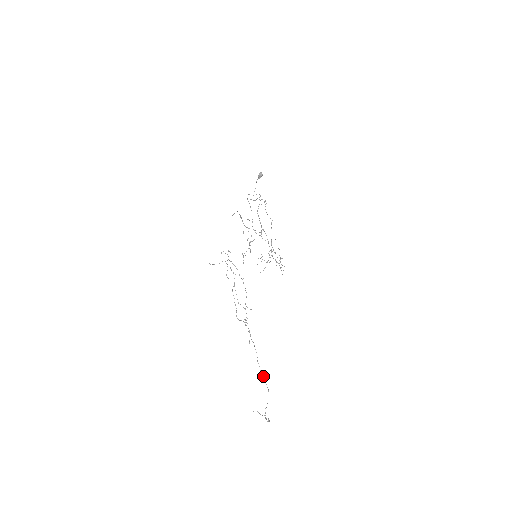
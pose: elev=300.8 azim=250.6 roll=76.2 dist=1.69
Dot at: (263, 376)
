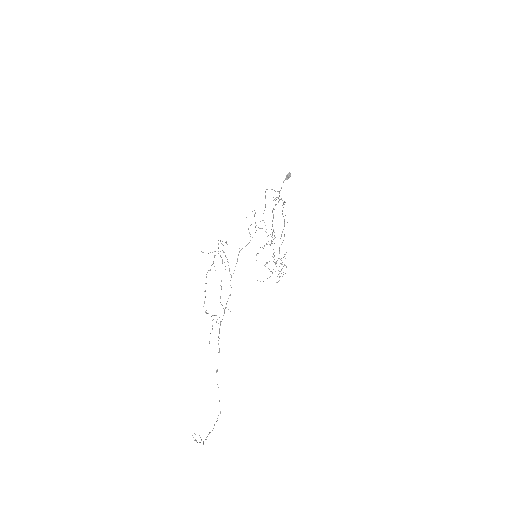
Dot at: occluded
